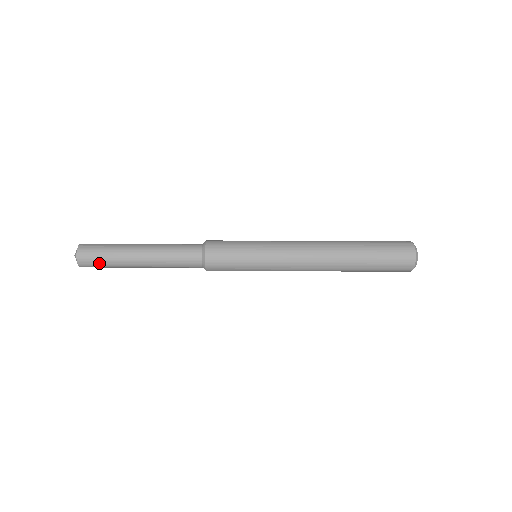
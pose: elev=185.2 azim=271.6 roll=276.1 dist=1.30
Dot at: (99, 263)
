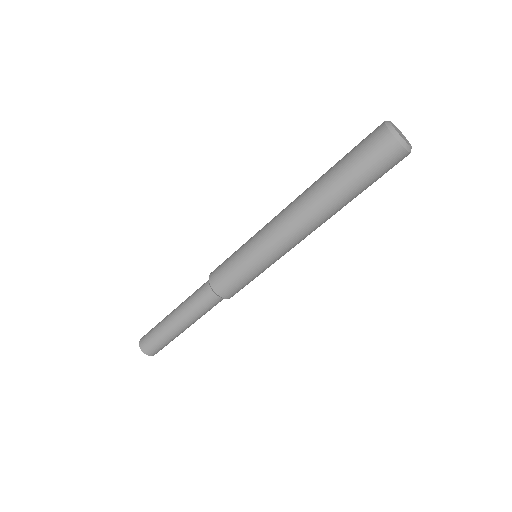
Dot at: (150, 333)
